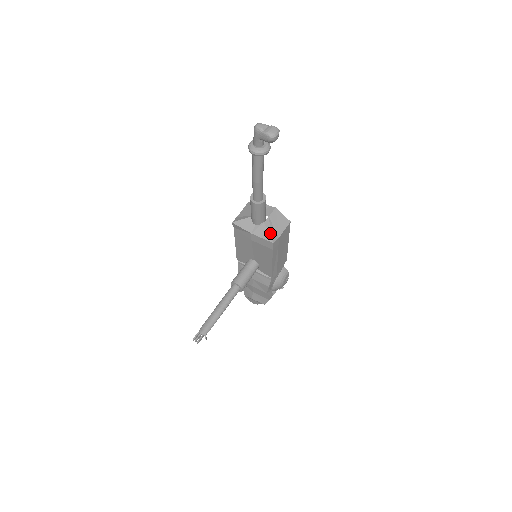
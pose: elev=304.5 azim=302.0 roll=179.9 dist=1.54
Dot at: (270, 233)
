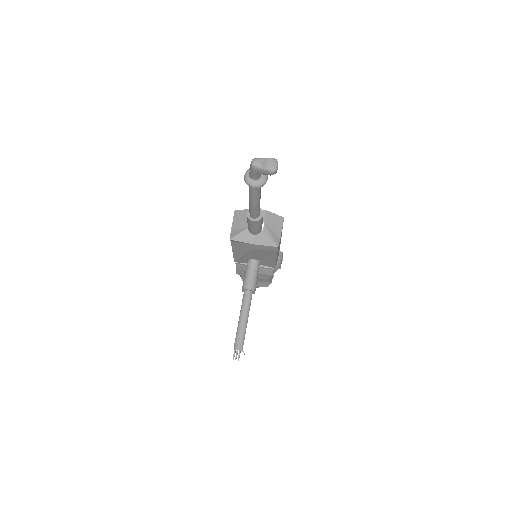
Dot at: (272, 238)
